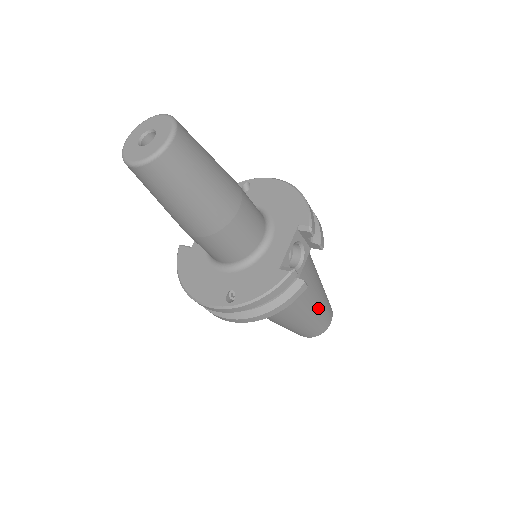
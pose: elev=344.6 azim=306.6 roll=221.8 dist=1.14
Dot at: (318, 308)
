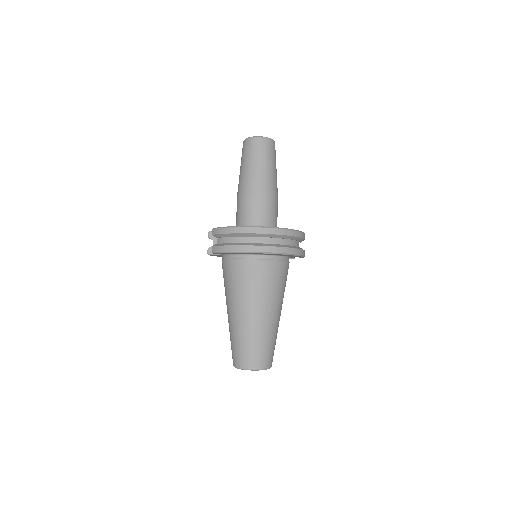
Dot at: occluded
